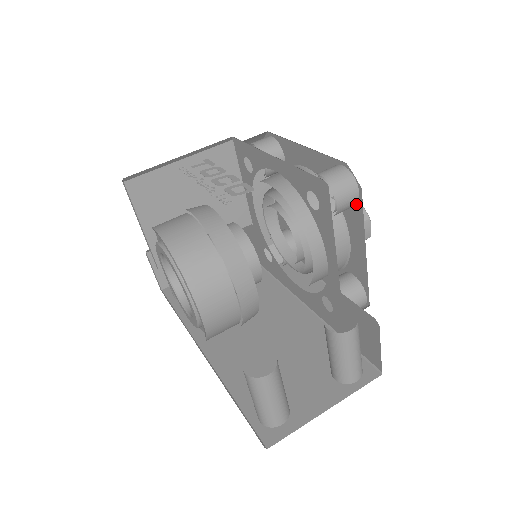
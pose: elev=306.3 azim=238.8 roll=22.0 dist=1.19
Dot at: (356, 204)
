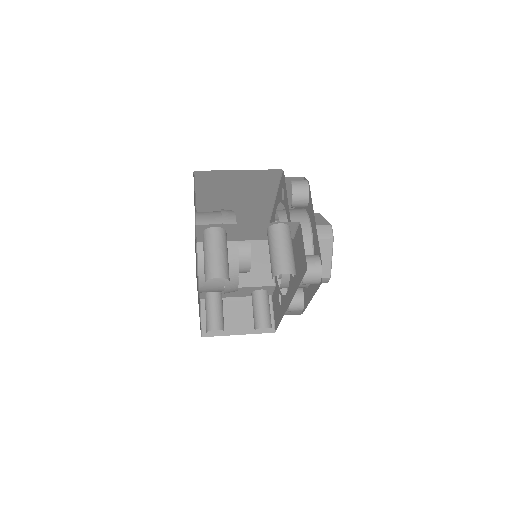
Dot at: (309, 196)
